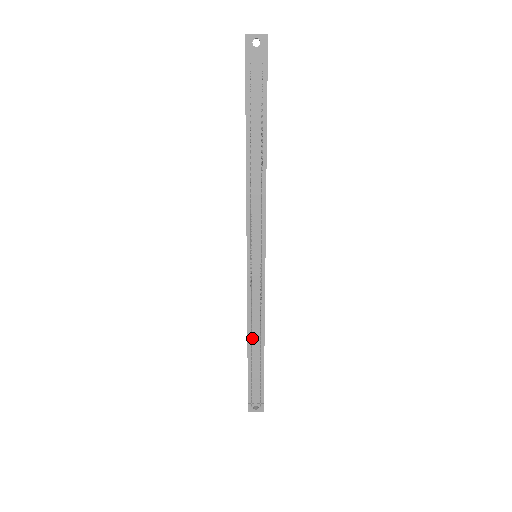
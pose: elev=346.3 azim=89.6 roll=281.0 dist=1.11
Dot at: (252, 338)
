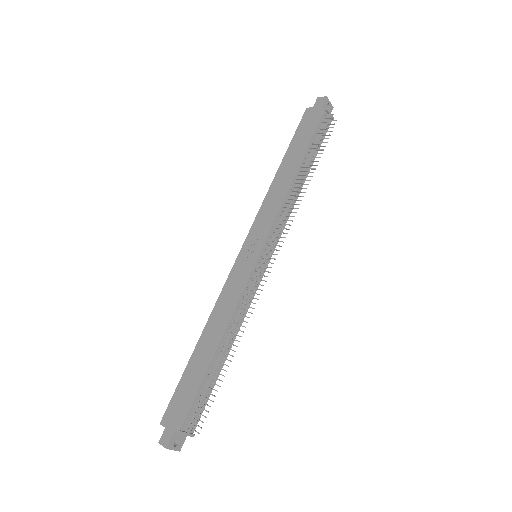
Dot at: (225, 339)
